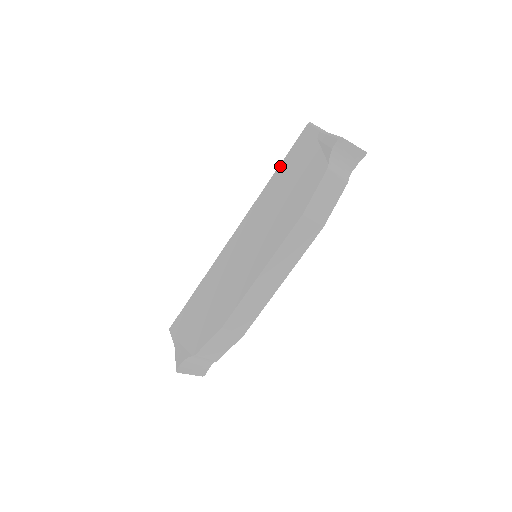
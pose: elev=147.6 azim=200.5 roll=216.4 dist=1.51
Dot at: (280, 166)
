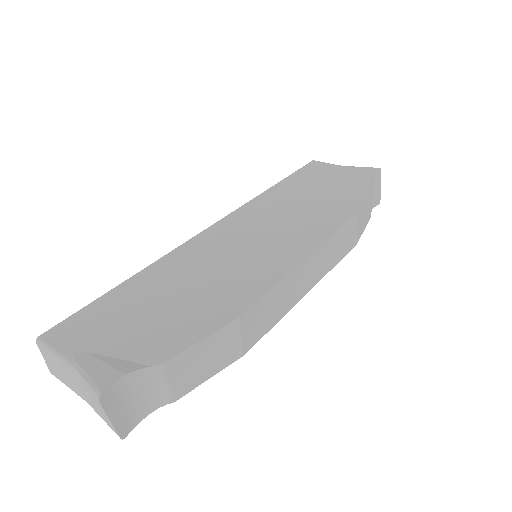
Dot at: (284, 180)
